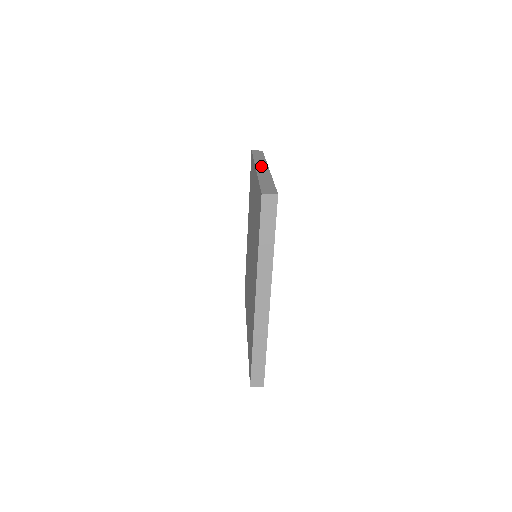
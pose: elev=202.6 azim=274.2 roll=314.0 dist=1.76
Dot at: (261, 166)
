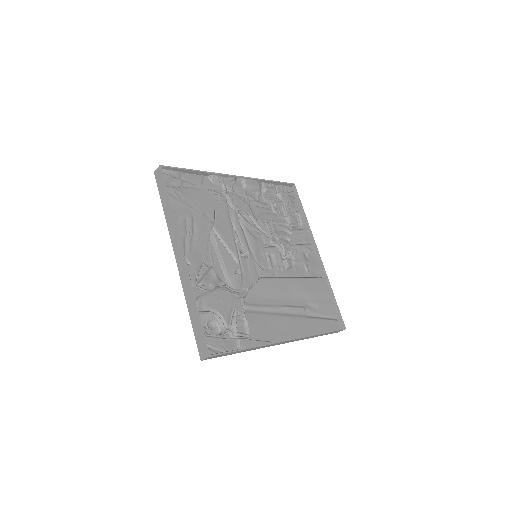
Dot at: (236, 179)
